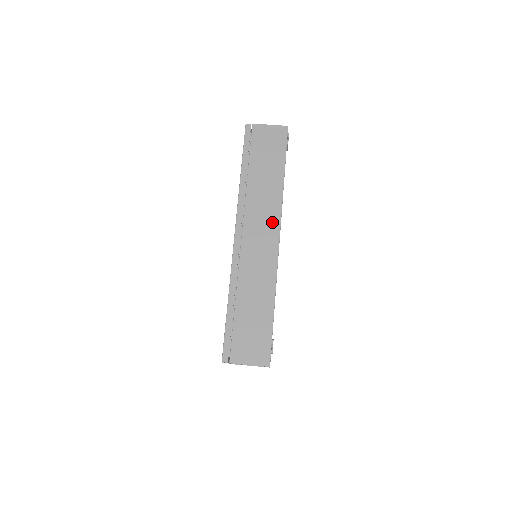
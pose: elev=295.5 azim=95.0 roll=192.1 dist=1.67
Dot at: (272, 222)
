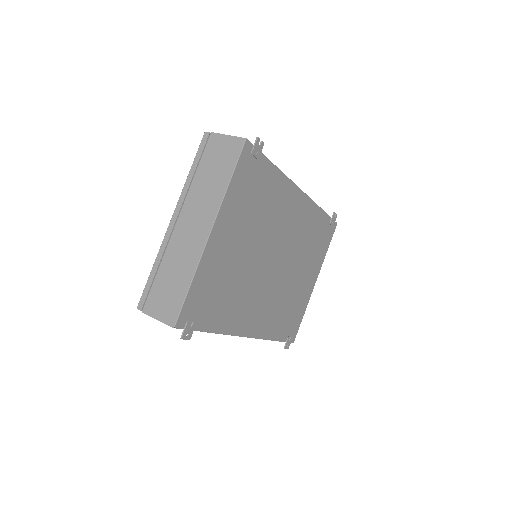
Dot at: occluded
